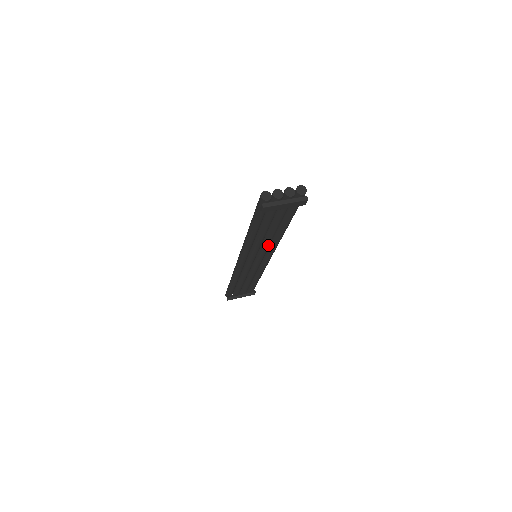
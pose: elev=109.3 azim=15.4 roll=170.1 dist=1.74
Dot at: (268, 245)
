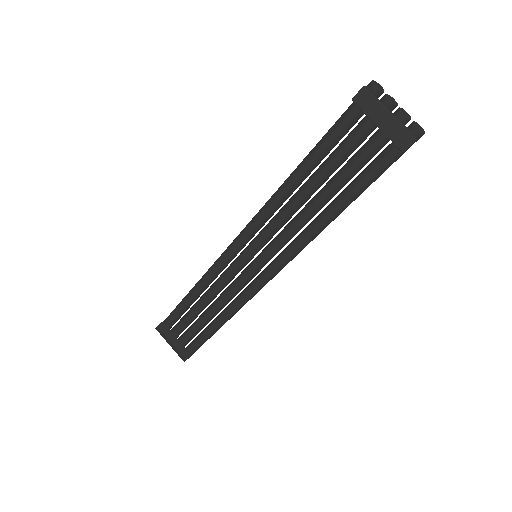
Dot at: (289, 233)
